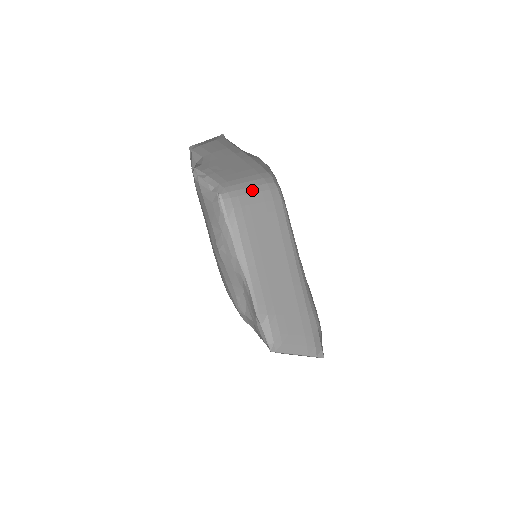
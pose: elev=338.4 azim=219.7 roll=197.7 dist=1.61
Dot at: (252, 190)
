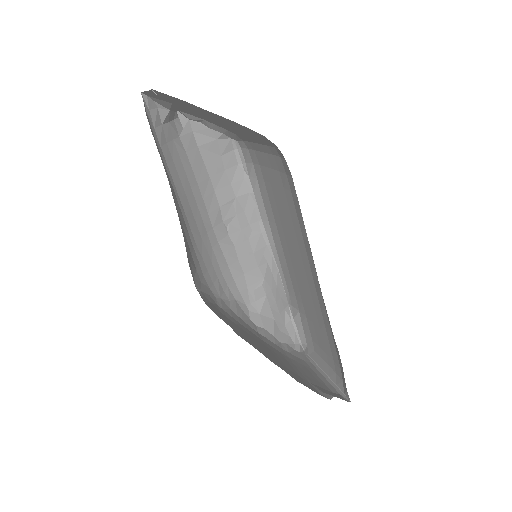
Dot at: (264, 149)
